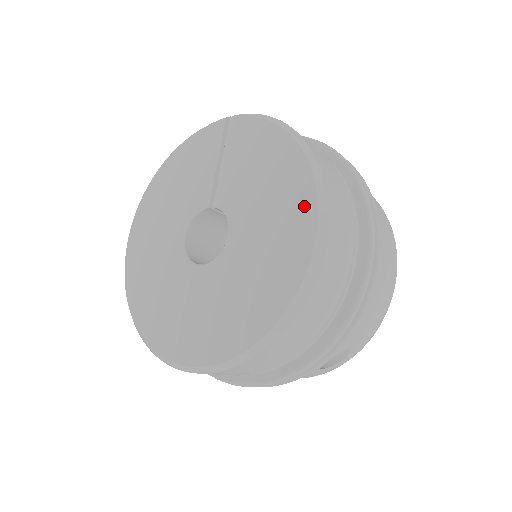
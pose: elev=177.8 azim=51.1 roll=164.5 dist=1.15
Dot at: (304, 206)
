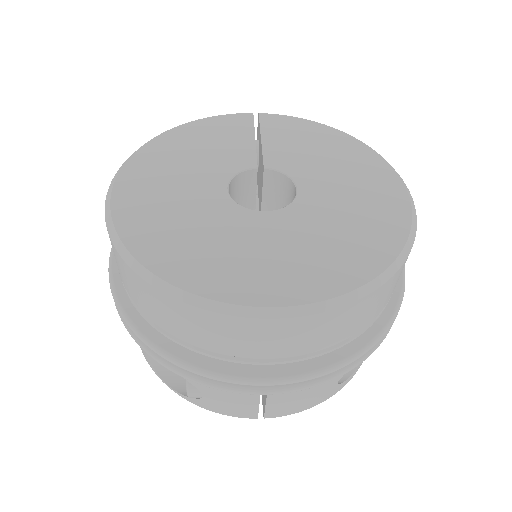
Dot at: (382, 171)
